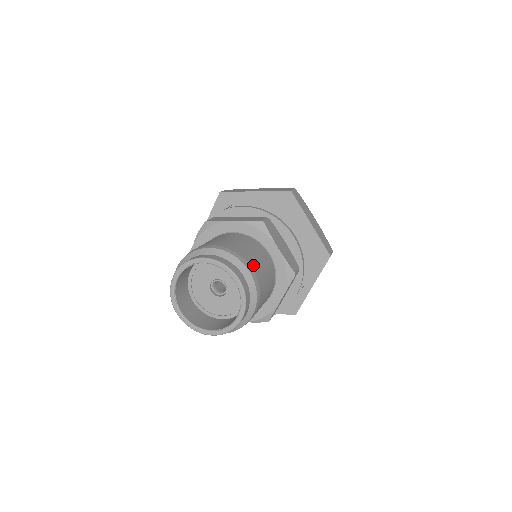
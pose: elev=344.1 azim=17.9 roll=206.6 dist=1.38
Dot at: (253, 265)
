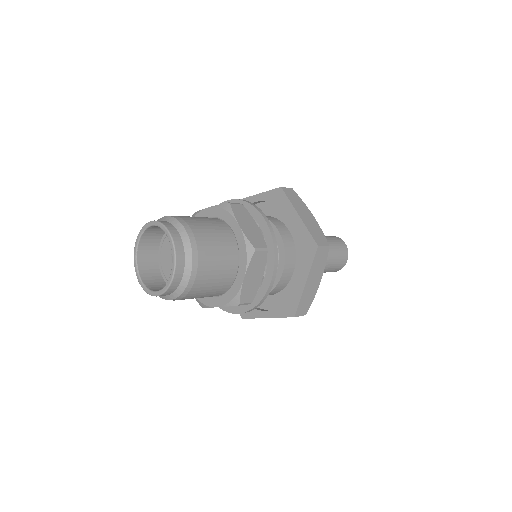
Dot at: (196, 230)
